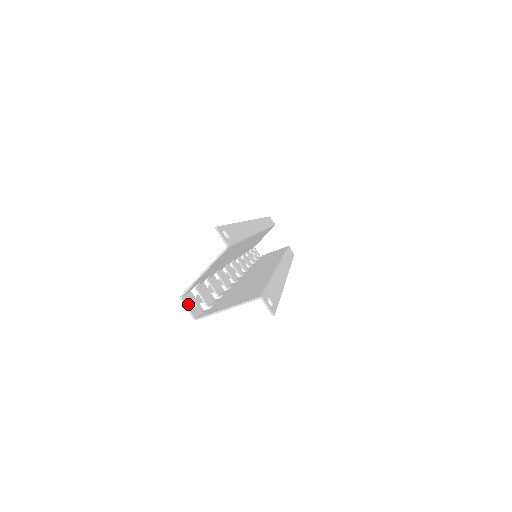
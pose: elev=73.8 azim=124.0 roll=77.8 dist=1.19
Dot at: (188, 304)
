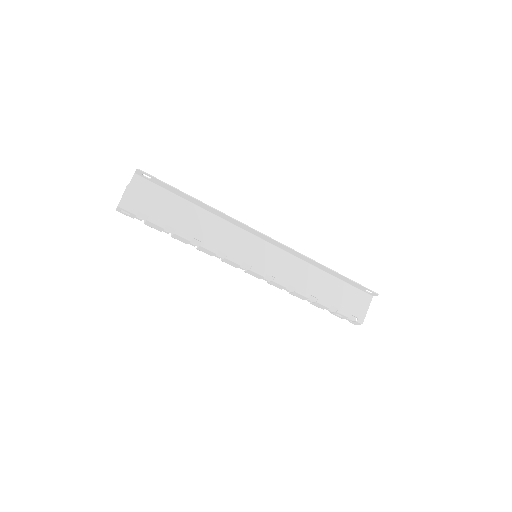
Dot at: (120, 210)
